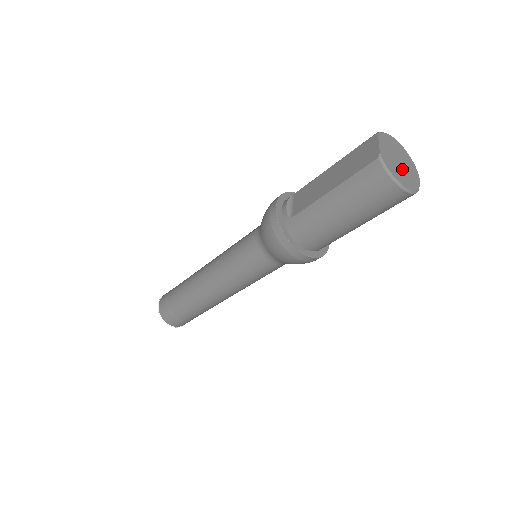
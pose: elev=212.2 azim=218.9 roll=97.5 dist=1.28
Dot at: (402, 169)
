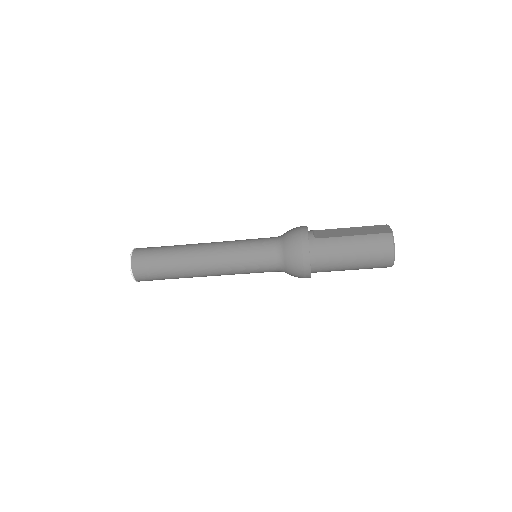
Dot at: occluded
